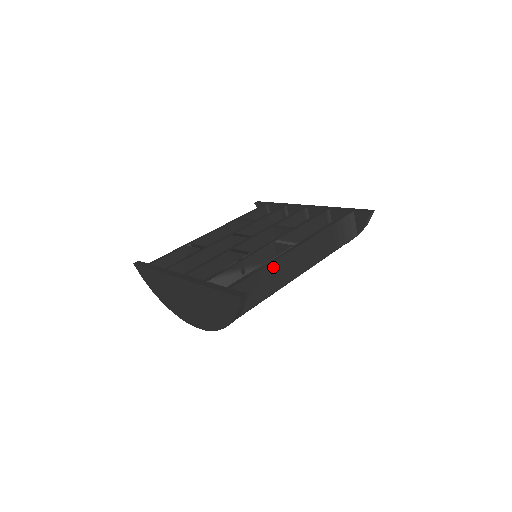
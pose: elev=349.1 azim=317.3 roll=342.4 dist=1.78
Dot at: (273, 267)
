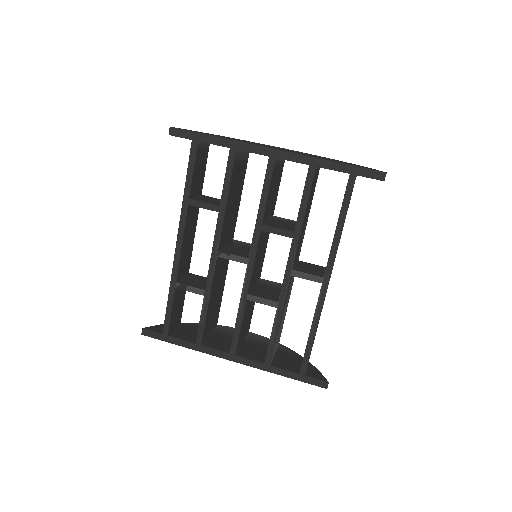
Dot at: occluded
